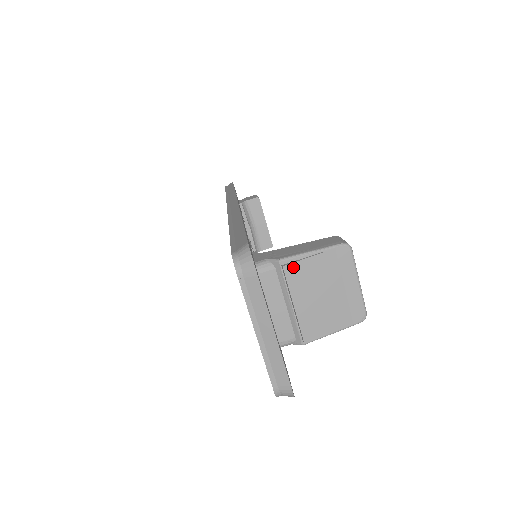
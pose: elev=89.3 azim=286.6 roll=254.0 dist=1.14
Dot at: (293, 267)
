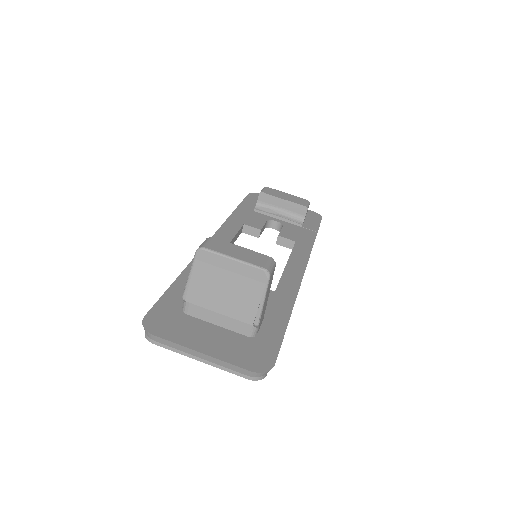
Dot at: (190, 295)
